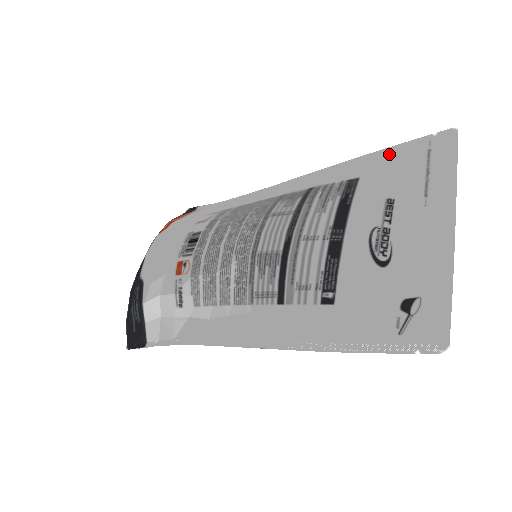
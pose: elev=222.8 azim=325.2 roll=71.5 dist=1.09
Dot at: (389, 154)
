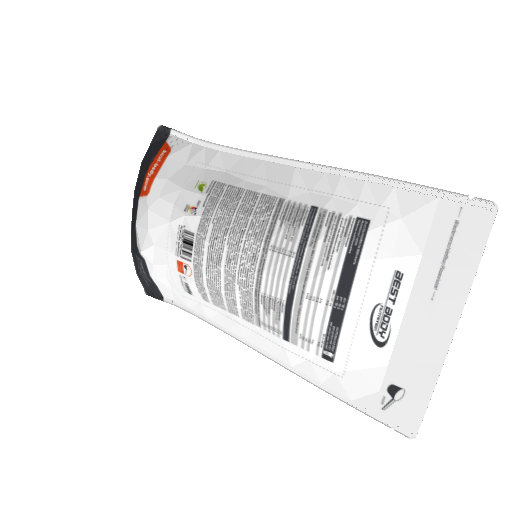
Dot at: (410, 197)
